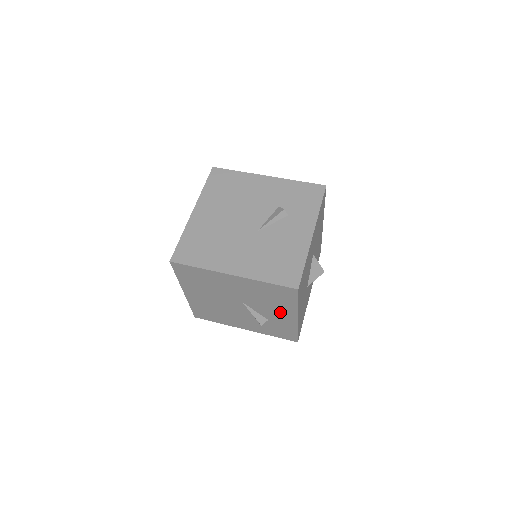
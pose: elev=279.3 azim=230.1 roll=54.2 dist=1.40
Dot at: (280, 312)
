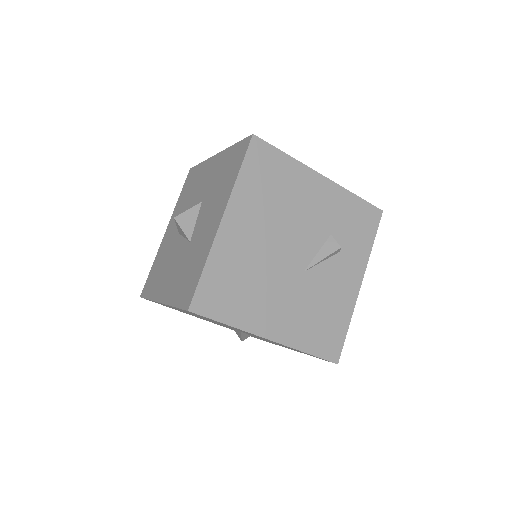
Dot at: occluded
